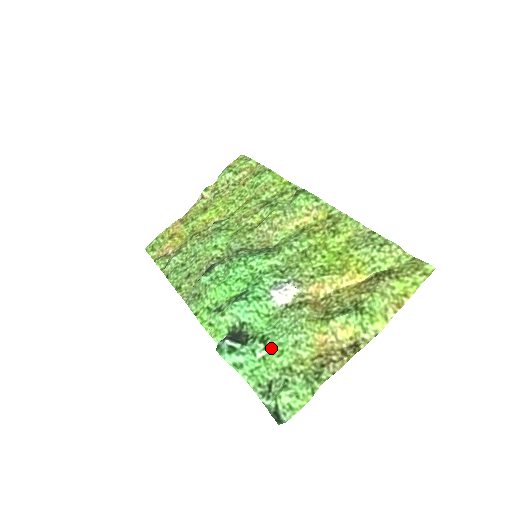
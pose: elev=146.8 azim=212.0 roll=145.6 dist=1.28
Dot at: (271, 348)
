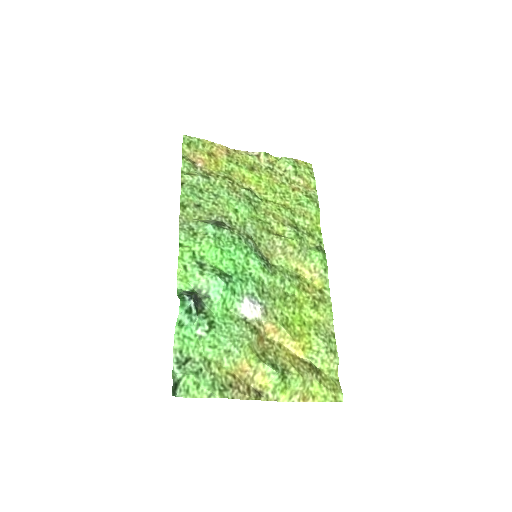
Dot at: (211, 336)
